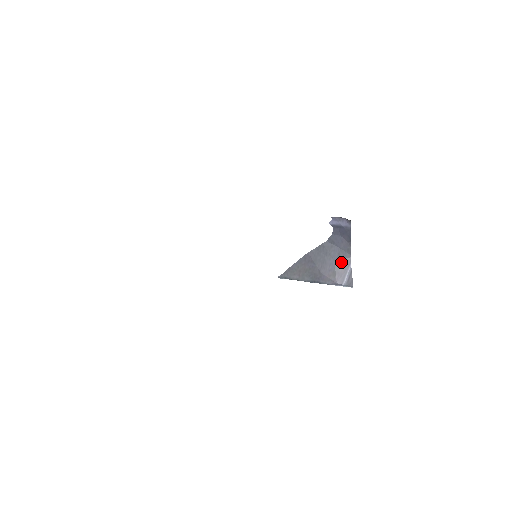
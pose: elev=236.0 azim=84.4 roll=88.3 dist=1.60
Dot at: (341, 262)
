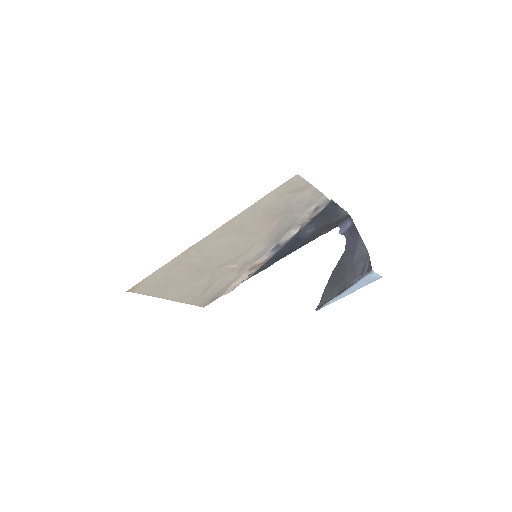
Dot at: (360, 259)
